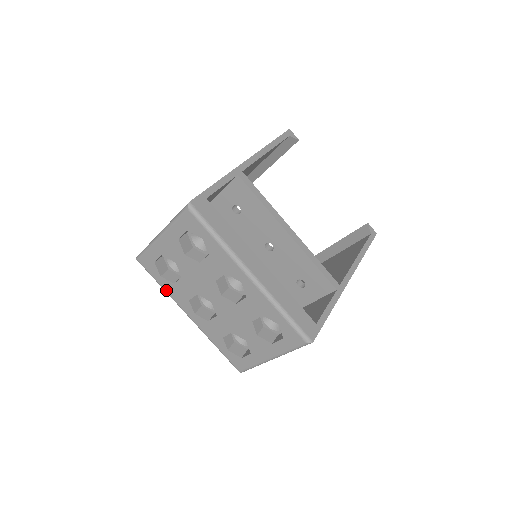
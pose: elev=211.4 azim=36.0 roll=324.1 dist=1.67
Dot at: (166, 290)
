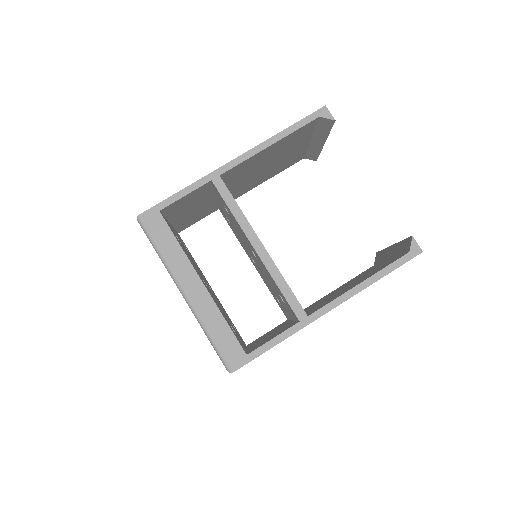
Dot at: occluded
